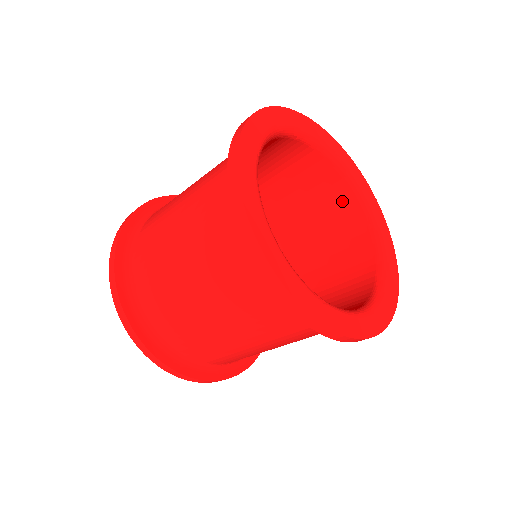
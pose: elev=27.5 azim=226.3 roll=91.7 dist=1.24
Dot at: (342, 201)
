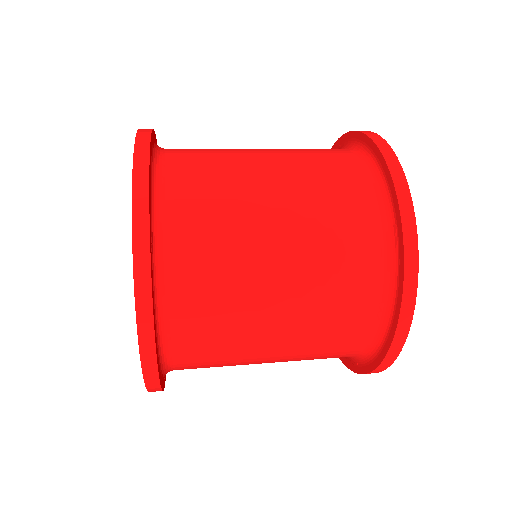
Dot at: occluded
